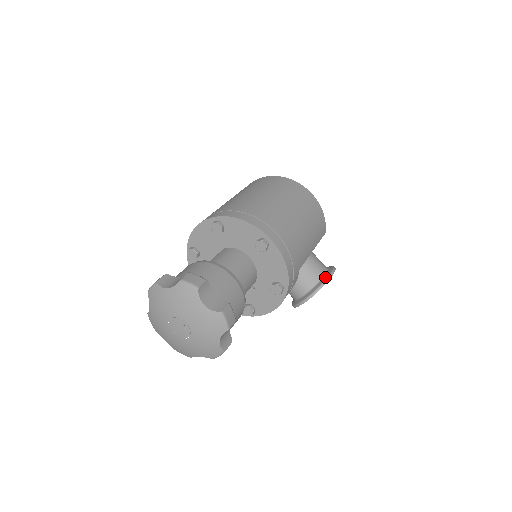
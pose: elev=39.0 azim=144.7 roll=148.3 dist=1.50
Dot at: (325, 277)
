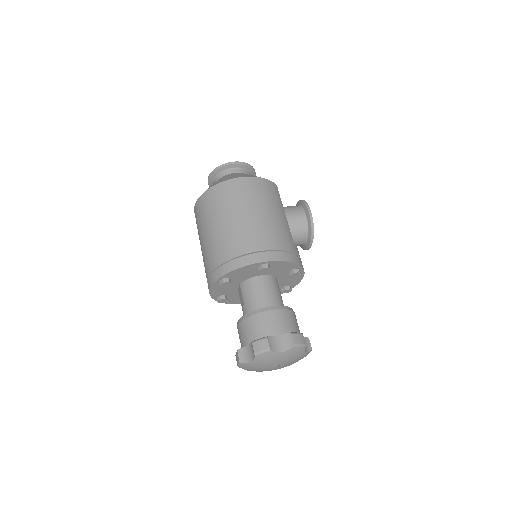
Dot at: (308, 220)
